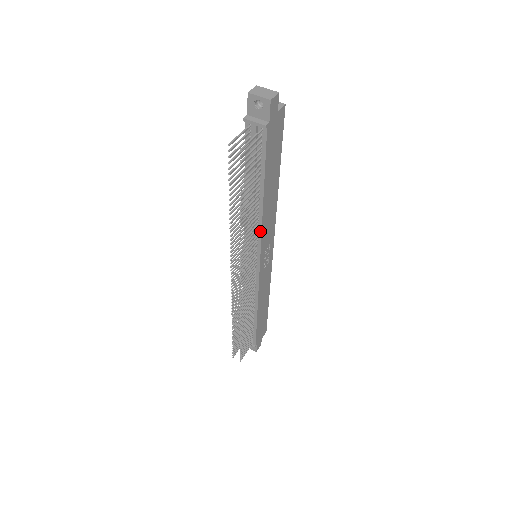
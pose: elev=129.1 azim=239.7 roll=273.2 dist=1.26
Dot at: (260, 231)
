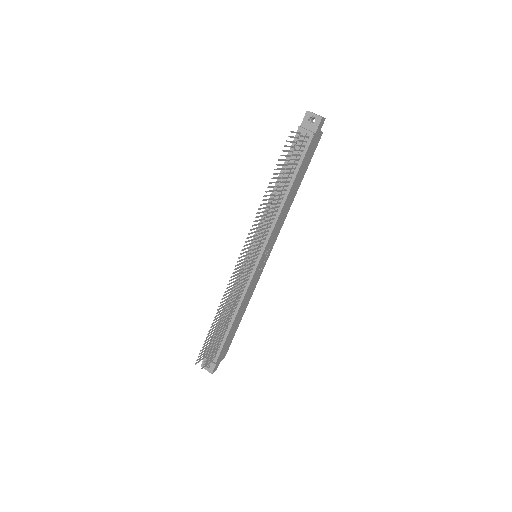
Dot at: (273, 225)
